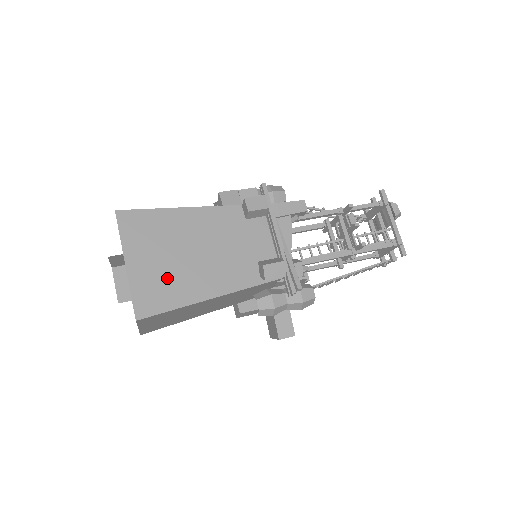
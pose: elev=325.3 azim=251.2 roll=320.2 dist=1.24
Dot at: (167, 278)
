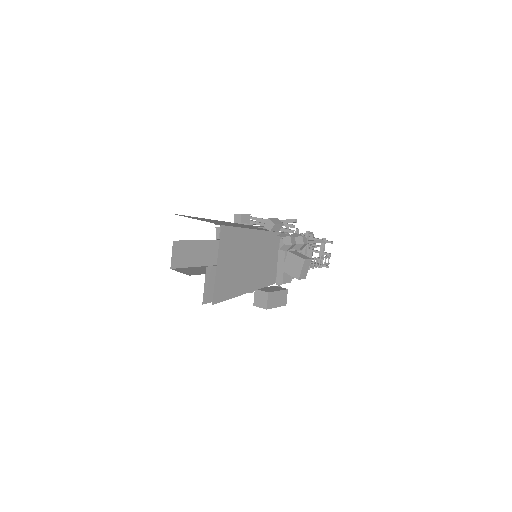
Dot at: occluded
